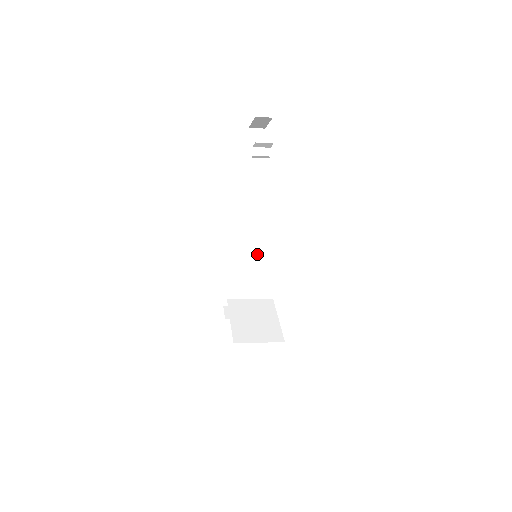
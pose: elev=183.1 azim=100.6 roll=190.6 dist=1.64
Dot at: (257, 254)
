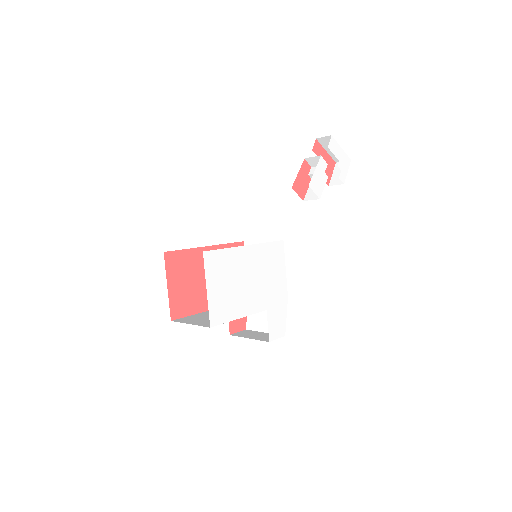
Dot at: occluded
